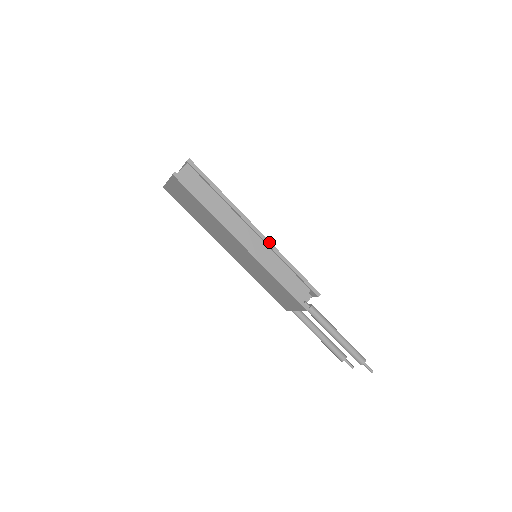
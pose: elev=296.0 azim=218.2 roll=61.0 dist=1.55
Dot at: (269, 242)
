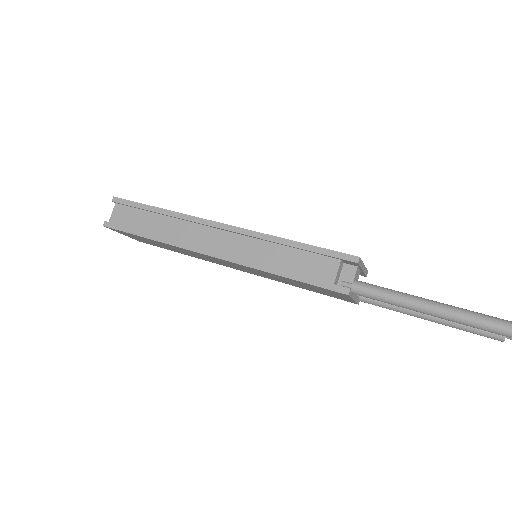
Dot at: (243, 230)
